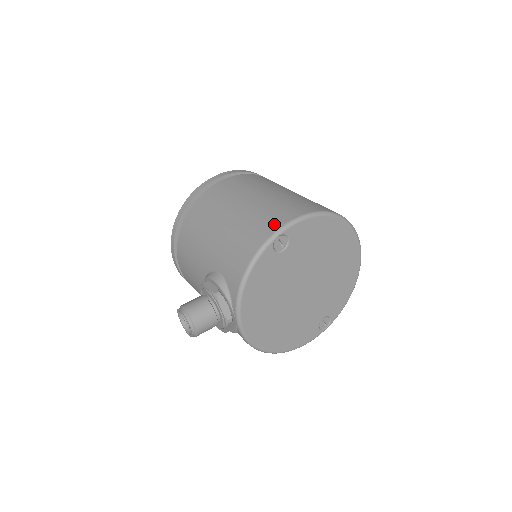
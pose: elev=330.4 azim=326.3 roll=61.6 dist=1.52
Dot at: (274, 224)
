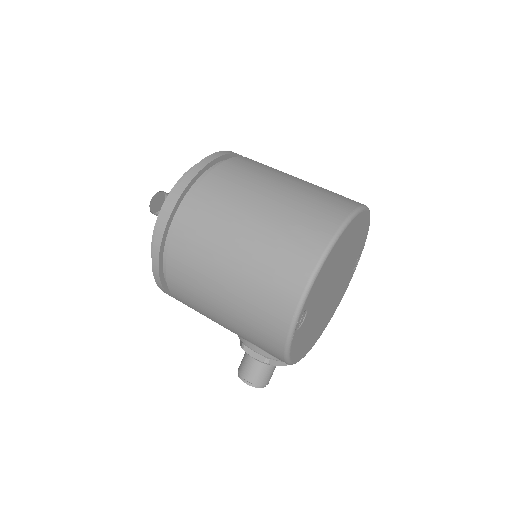
Dot at: (283, 313)
